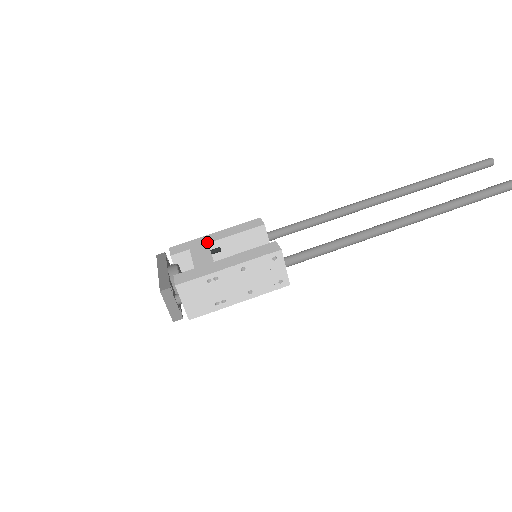
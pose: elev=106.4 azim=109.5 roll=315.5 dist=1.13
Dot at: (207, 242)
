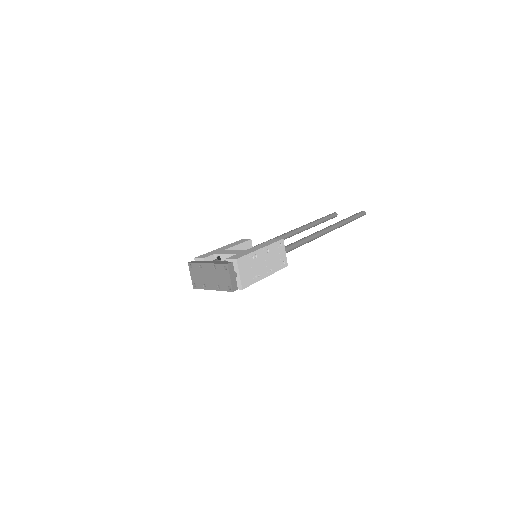
Dot at: (222, 250)
